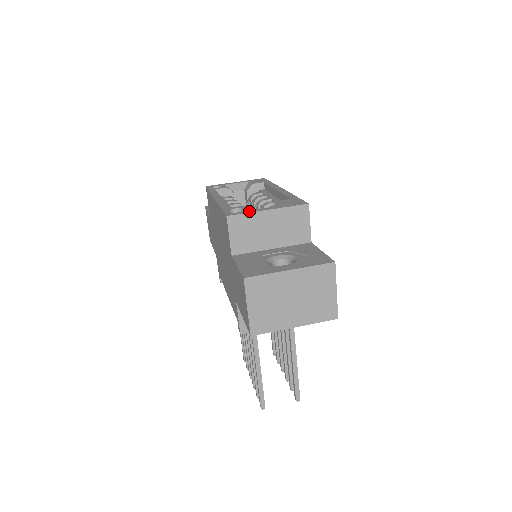
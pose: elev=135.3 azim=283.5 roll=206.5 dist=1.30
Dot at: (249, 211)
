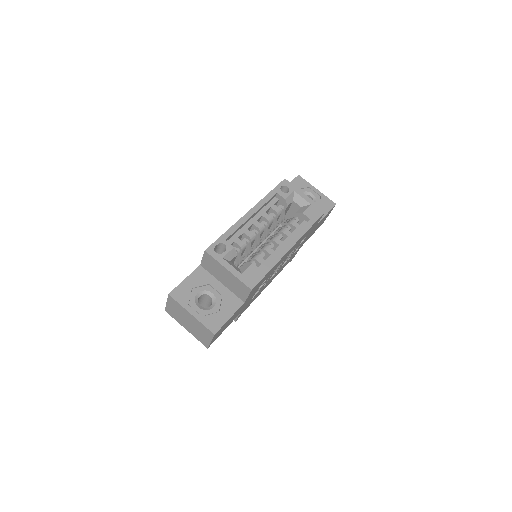
Dot at: (220, 259)
